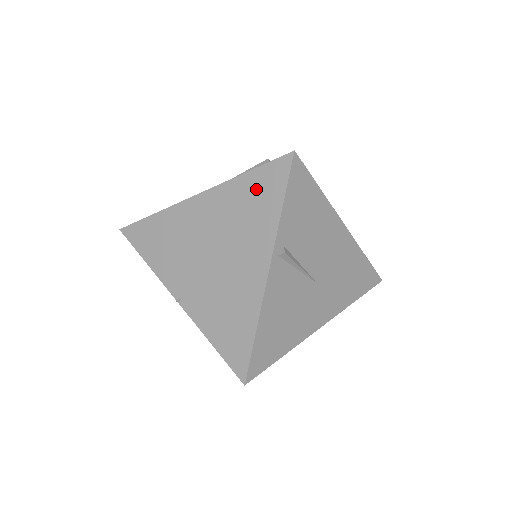
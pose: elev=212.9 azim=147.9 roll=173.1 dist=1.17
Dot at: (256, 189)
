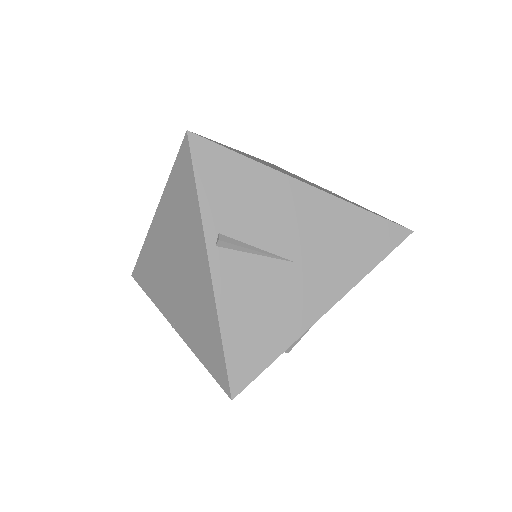
Dot at: (179, 187)
